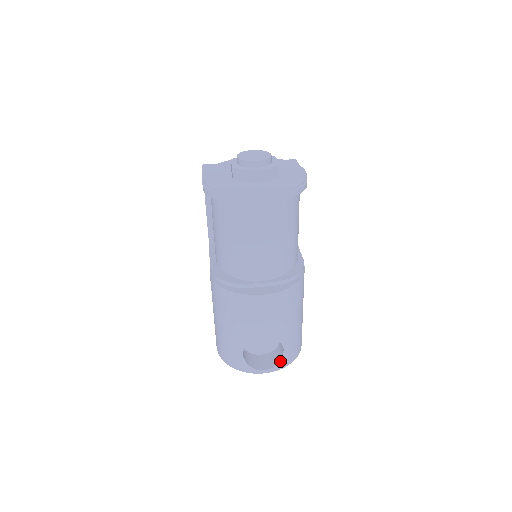
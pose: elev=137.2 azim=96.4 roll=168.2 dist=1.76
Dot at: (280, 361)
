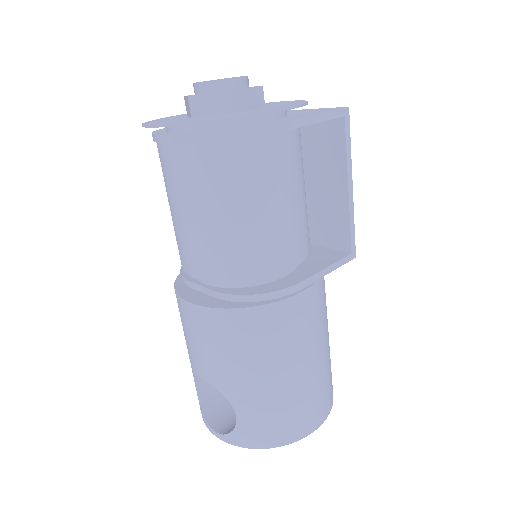
Dot at: (234, 431)
